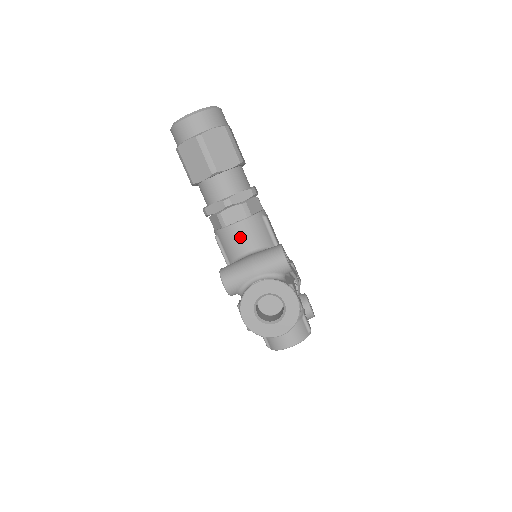
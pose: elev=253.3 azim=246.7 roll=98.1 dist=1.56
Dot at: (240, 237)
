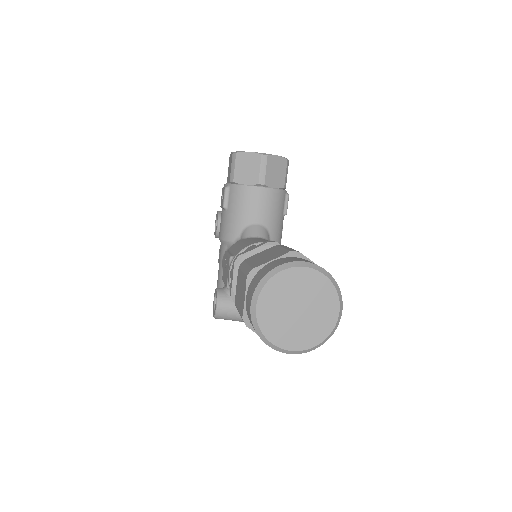
Dot at: occluded
